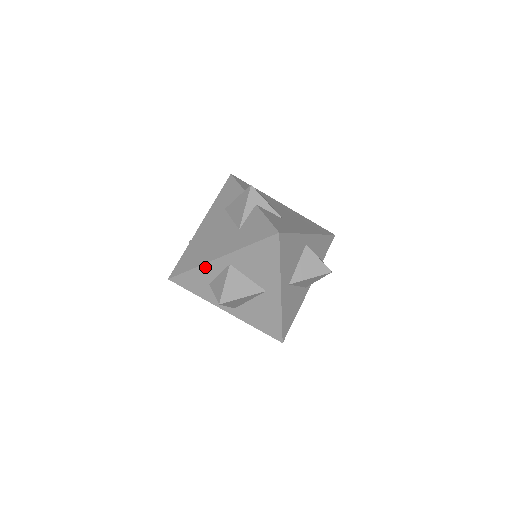
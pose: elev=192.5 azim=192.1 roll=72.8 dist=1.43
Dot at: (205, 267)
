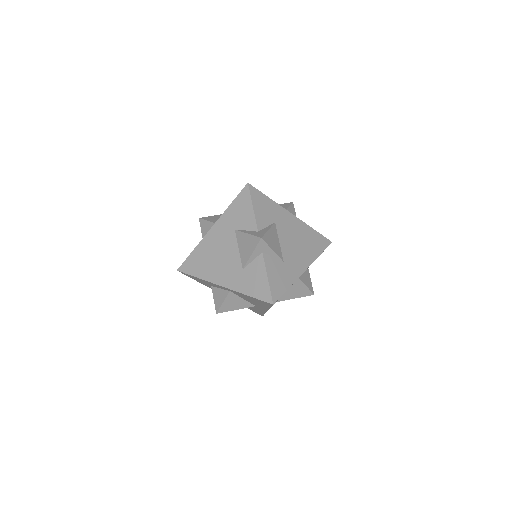
Dot at: (209, 282)
